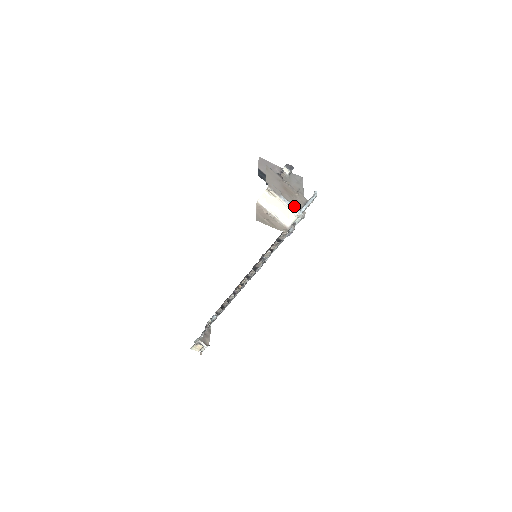
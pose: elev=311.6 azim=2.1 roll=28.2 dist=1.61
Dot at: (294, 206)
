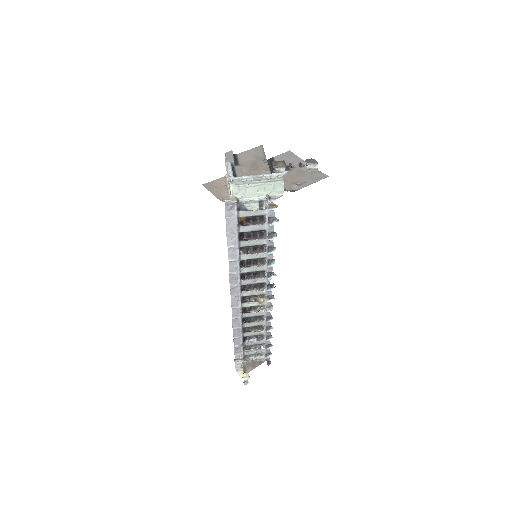
Dot at: (232, 172)
